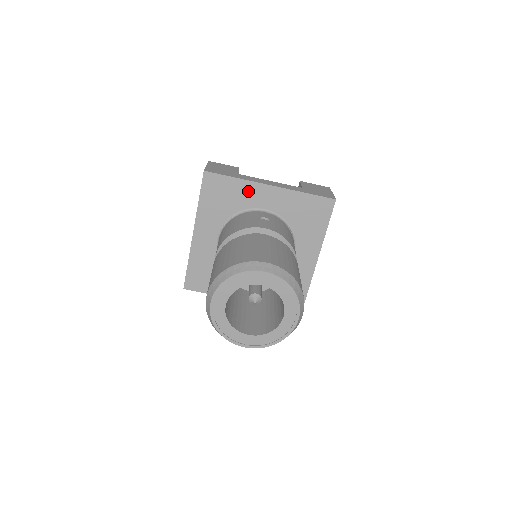
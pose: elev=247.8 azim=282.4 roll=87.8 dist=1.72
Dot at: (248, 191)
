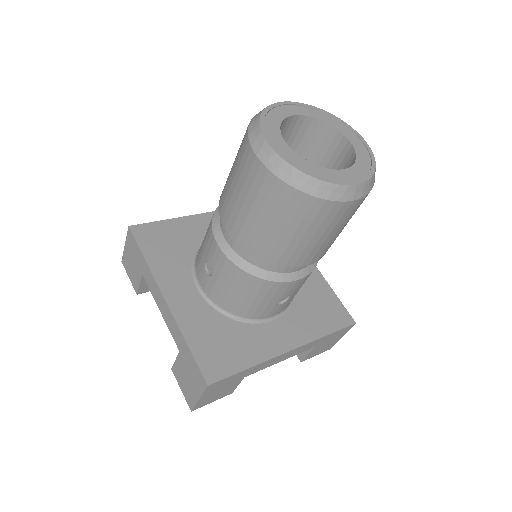
Dot at: occluded
